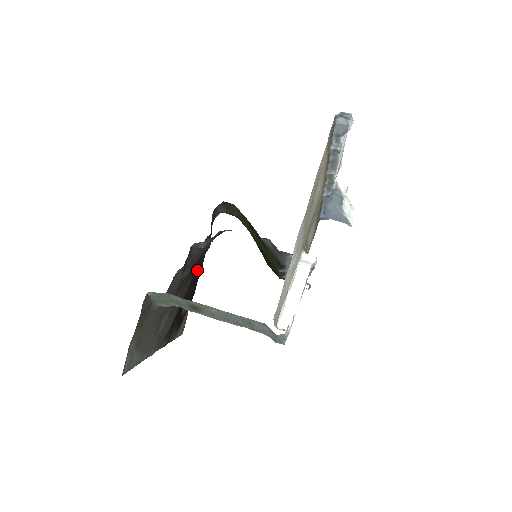
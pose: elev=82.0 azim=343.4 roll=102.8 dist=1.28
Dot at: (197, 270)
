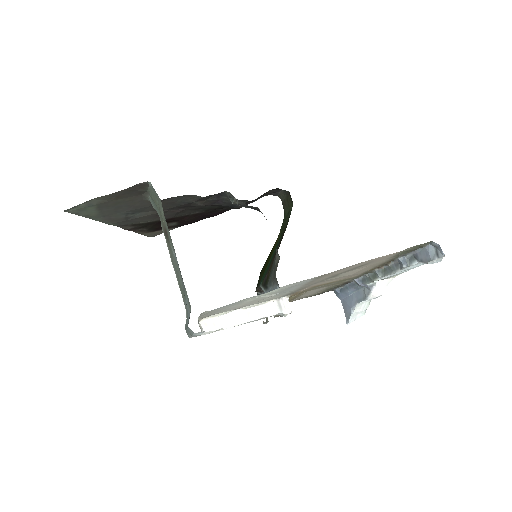
Dot at: (213, 211)
